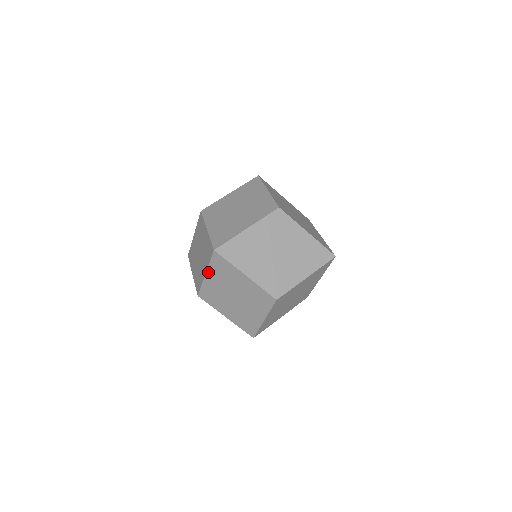
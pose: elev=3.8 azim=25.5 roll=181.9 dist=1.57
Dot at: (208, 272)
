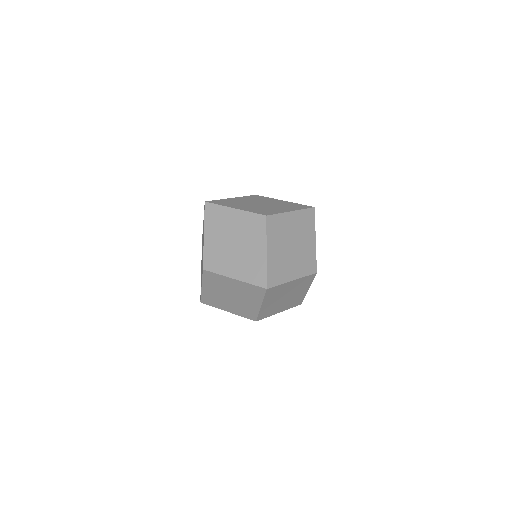
Dot at: (239, 281)
